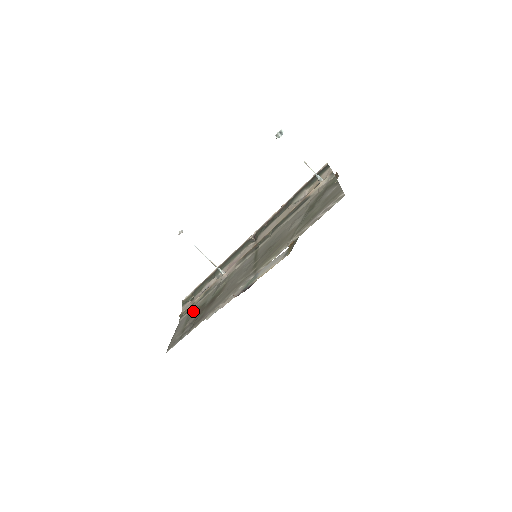
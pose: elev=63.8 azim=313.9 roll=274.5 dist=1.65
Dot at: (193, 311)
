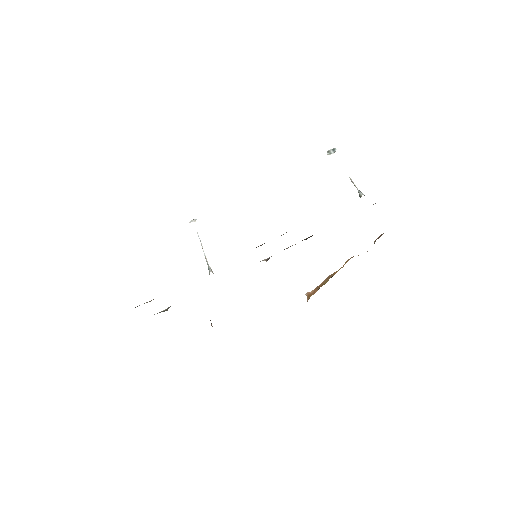
Dot at: occluded
